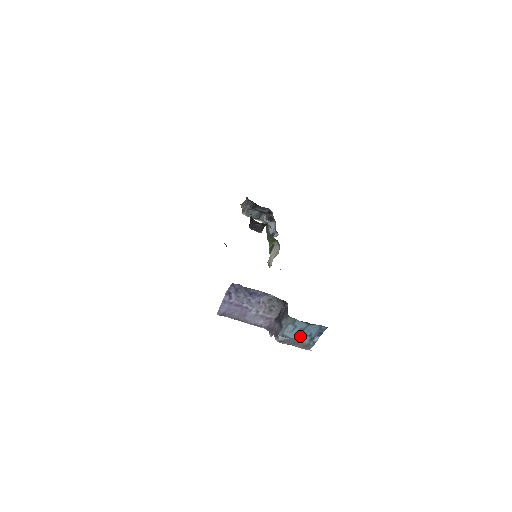
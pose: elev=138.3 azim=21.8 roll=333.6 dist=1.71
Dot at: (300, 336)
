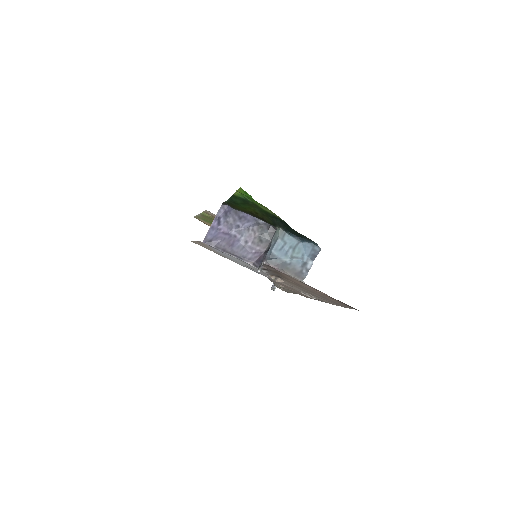
Dot at: (291, 258)
